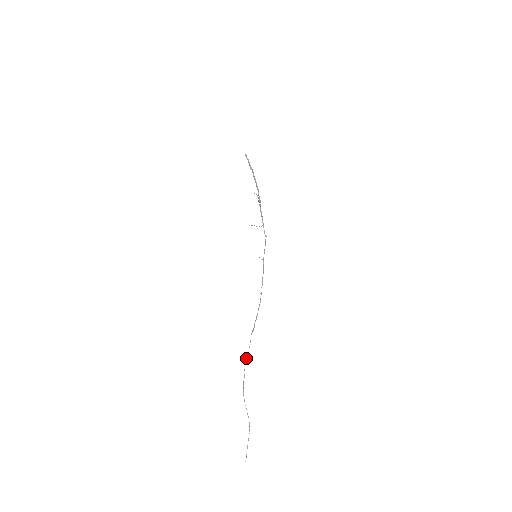
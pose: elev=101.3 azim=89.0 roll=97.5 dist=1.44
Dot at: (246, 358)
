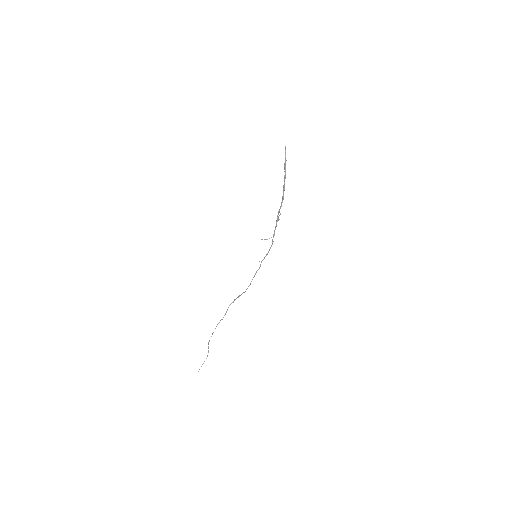
Dot at: (219, 322)
